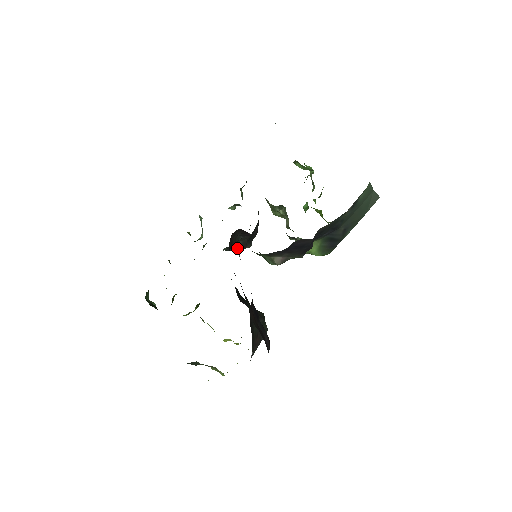
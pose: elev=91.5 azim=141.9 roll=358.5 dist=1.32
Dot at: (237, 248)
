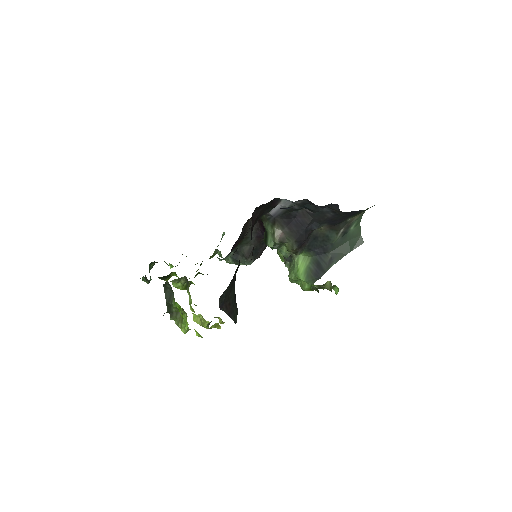
Dot at: (241, 259)
